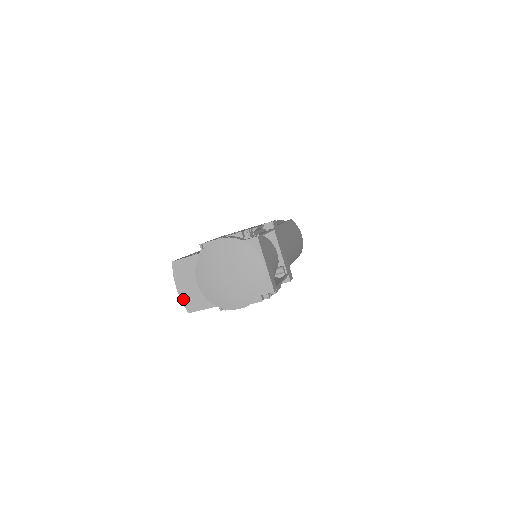
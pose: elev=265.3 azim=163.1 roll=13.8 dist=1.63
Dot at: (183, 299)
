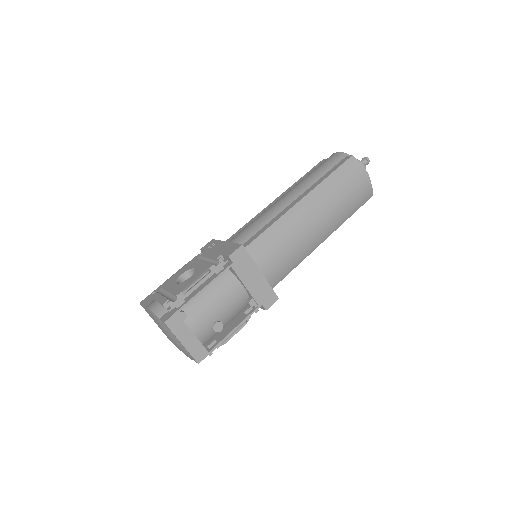
Dot at: occluded
